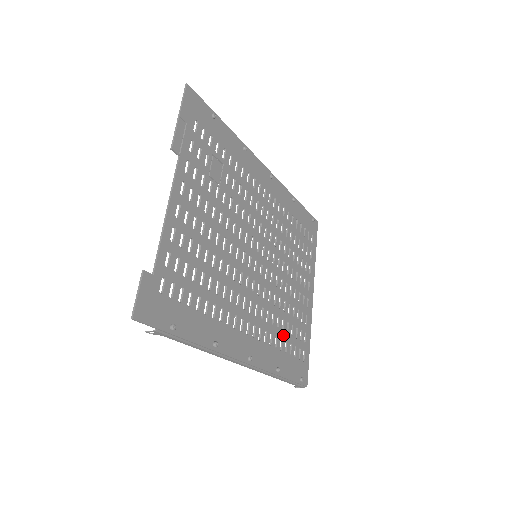
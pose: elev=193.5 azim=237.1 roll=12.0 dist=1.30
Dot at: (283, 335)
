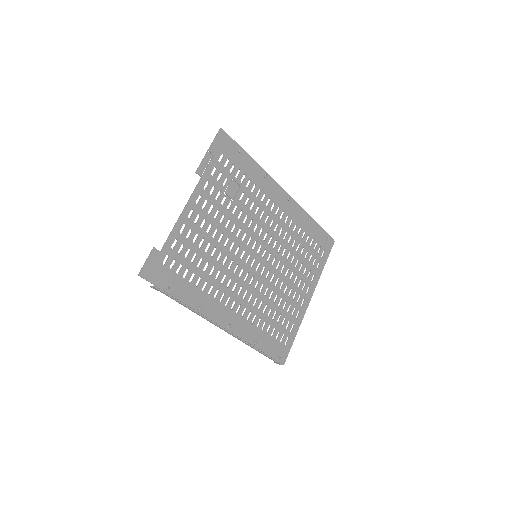
Dot at: (268, 319)
